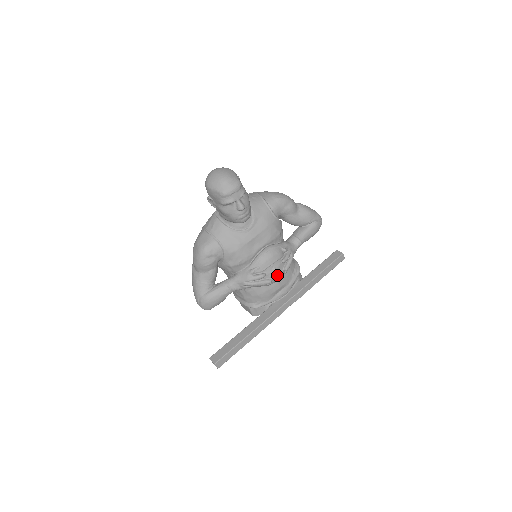
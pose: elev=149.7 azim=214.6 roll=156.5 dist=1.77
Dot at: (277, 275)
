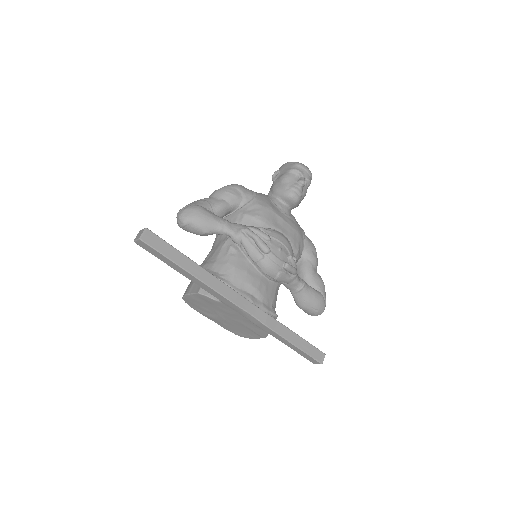
Dot at: (277, 256)
